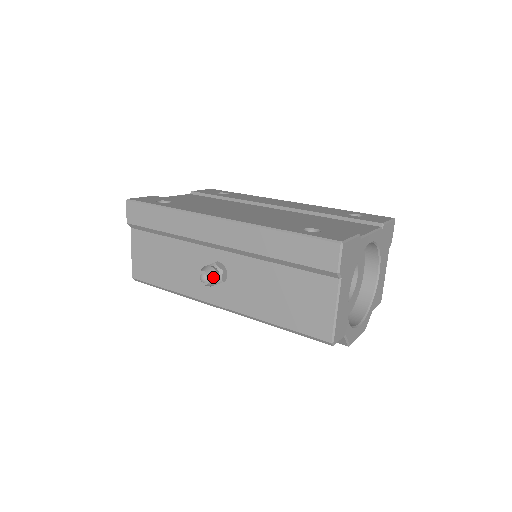
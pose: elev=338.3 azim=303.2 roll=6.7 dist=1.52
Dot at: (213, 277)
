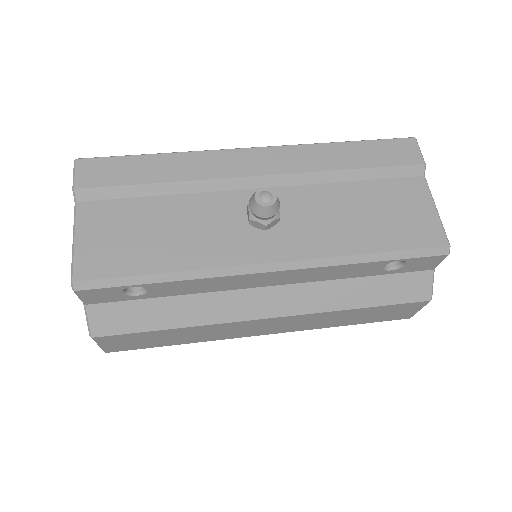
Dot at: (277, 197)
